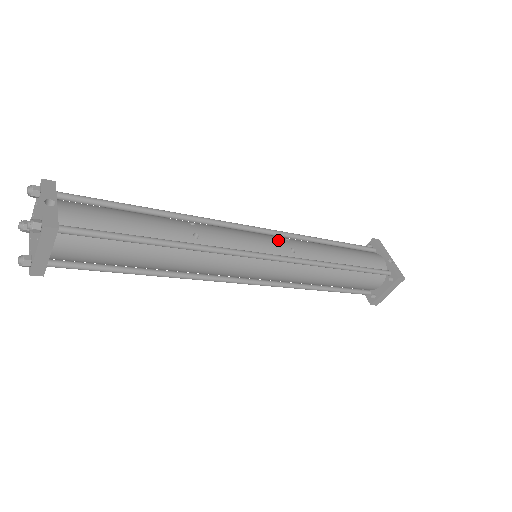
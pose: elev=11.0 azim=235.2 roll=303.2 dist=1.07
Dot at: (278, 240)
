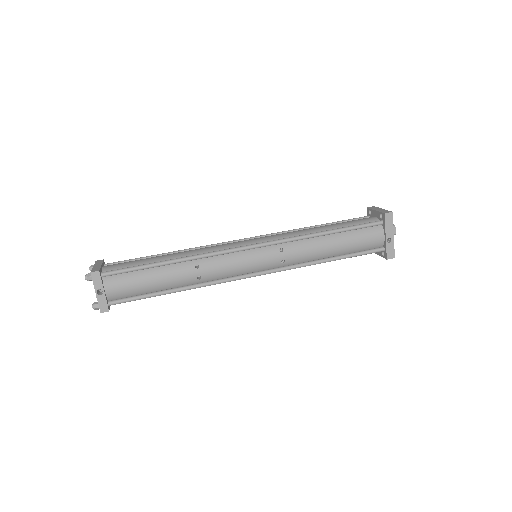
Dot at: (271, 256)
